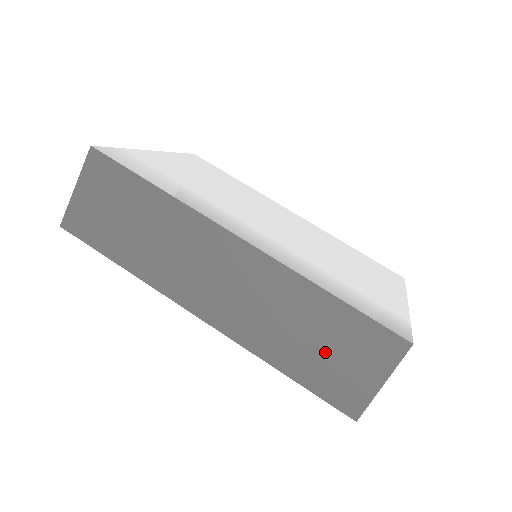
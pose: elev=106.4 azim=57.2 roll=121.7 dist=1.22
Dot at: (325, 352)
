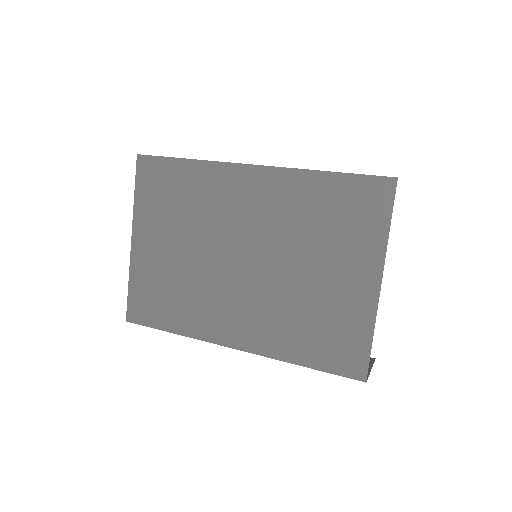
Dot at: occluded
